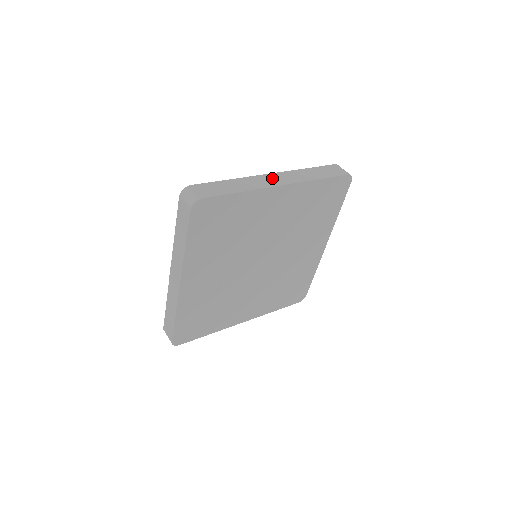
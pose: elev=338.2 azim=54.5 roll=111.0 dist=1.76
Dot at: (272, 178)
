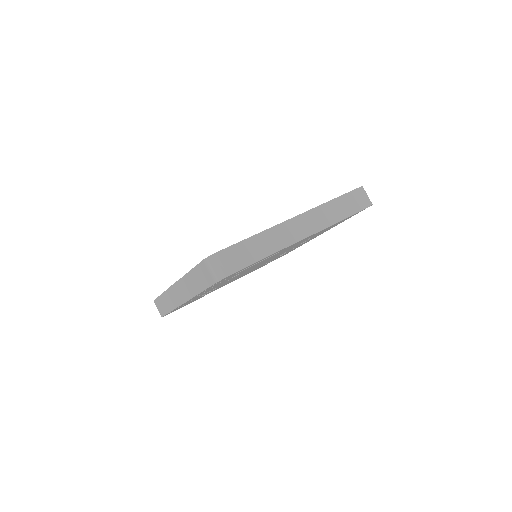
Dot at: (298, 225)
